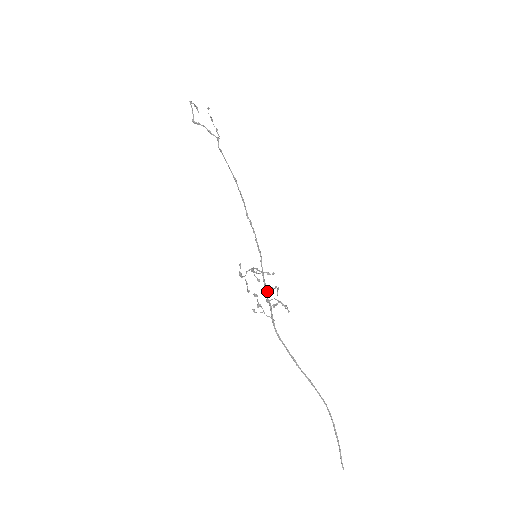
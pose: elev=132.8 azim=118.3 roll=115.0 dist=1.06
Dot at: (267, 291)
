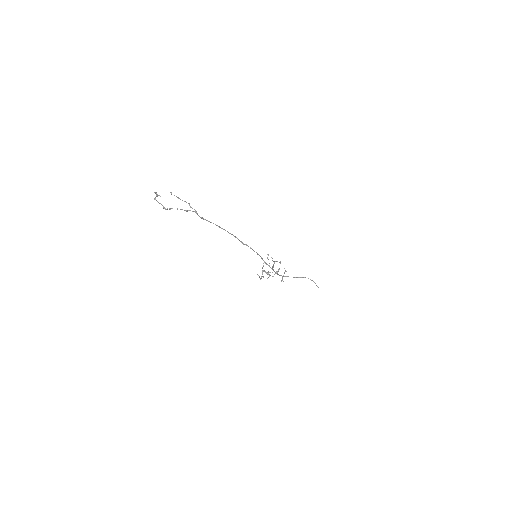
Dot at: (269, 266)
